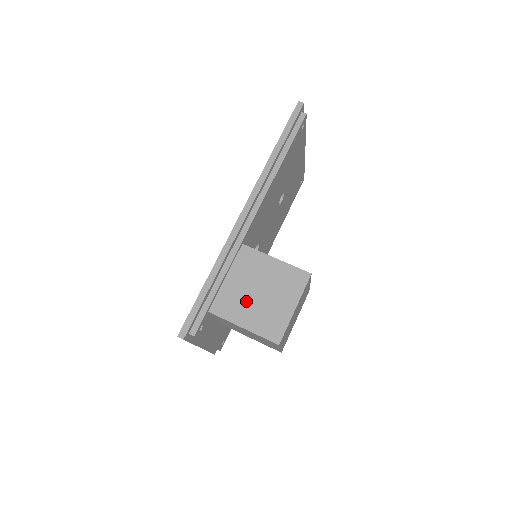
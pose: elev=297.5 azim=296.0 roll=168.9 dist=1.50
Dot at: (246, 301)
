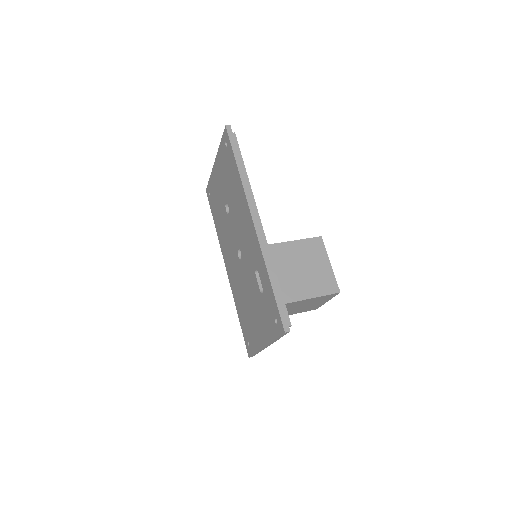
Dot at: (300, 280)
